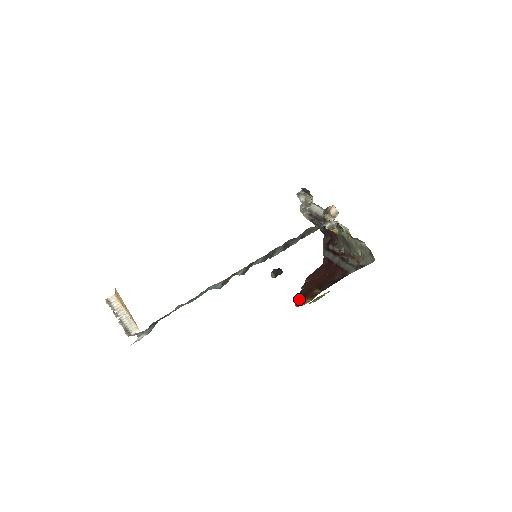
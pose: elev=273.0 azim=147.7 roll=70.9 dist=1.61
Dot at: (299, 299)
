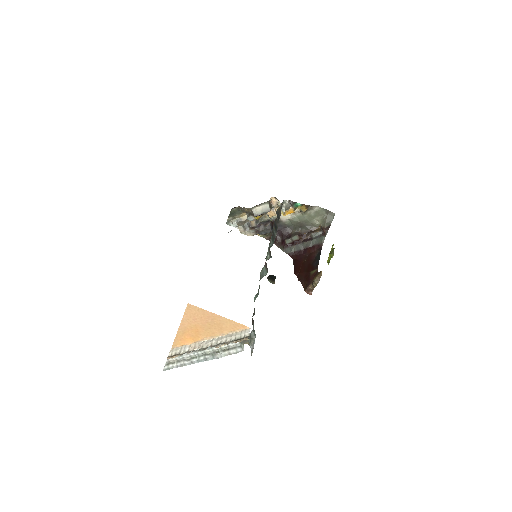
Dot at: (307, 286)
